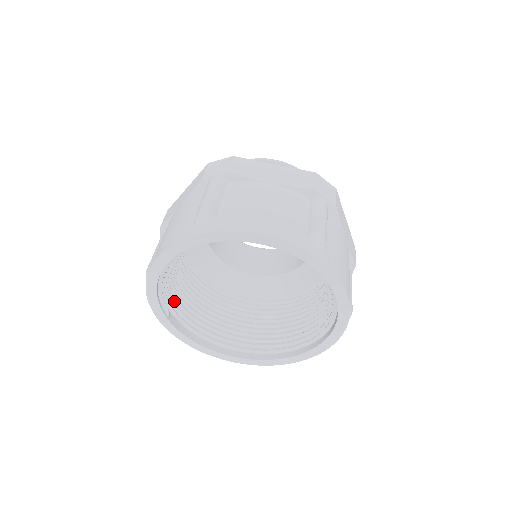
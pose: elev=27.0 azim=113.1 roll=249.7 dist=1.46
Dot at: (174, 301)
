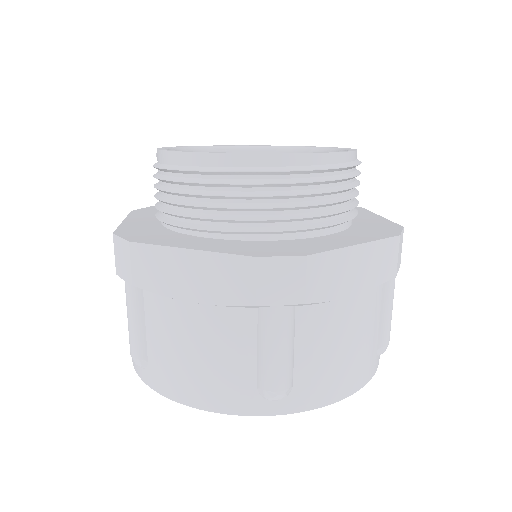
Dot at: occluded
